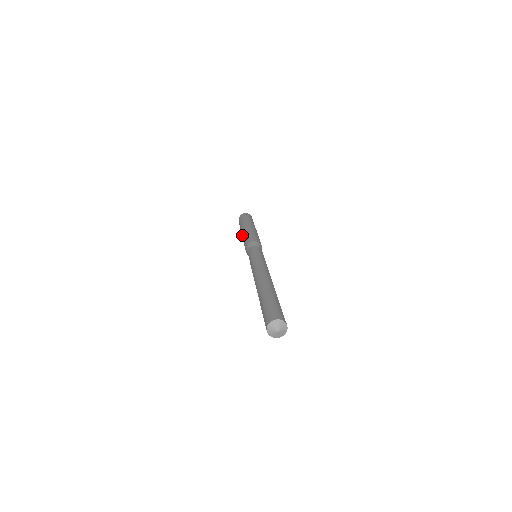
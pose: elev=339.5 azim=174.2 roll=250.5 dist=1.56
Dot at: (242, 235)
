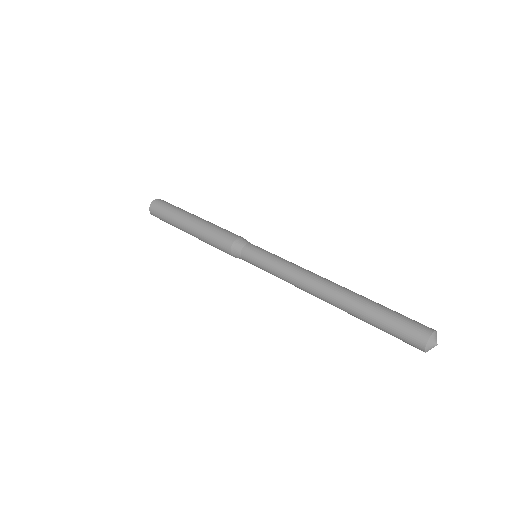
Dot at: (196, 225)
